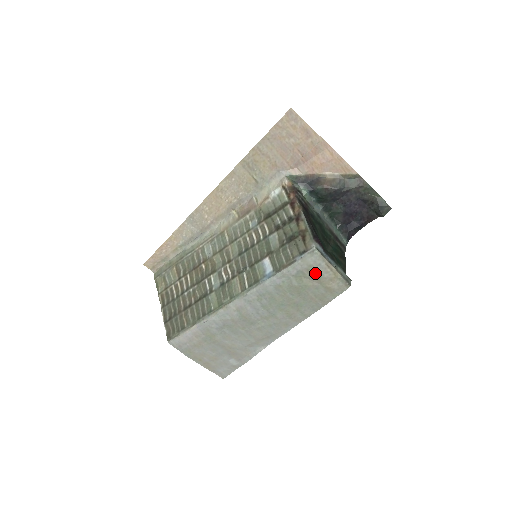
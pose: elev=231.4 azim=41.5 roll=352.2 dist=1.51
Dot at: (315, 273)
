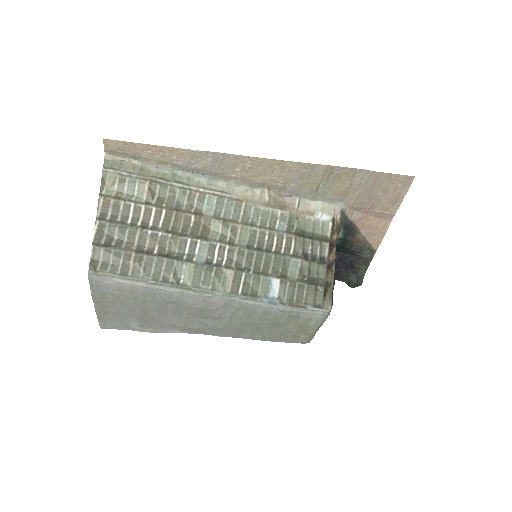
Dot at: (306, 325)
